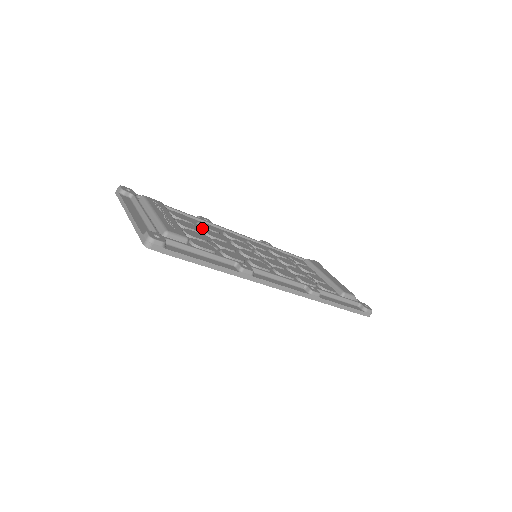
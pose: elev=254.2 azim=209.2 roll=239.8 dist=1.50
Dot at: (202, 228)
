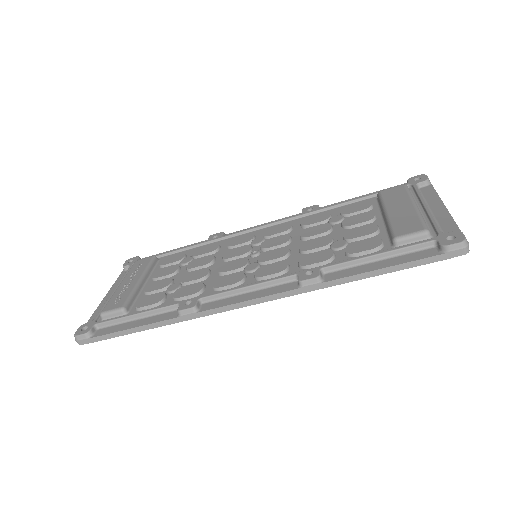
Dot at: (189, 261)
